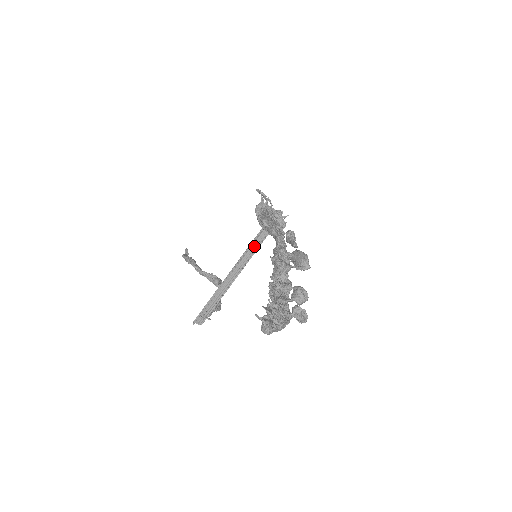
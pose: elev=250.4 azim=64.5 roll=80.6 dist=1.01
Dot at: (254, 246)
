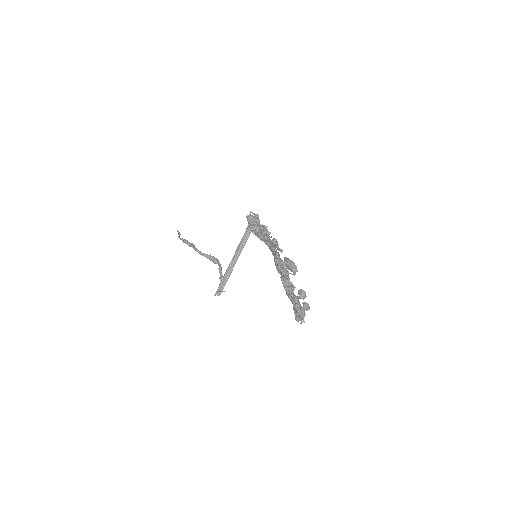
Dot at: (244, 240)
